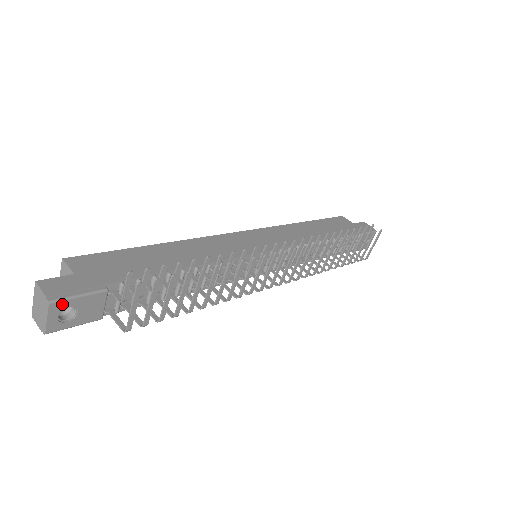
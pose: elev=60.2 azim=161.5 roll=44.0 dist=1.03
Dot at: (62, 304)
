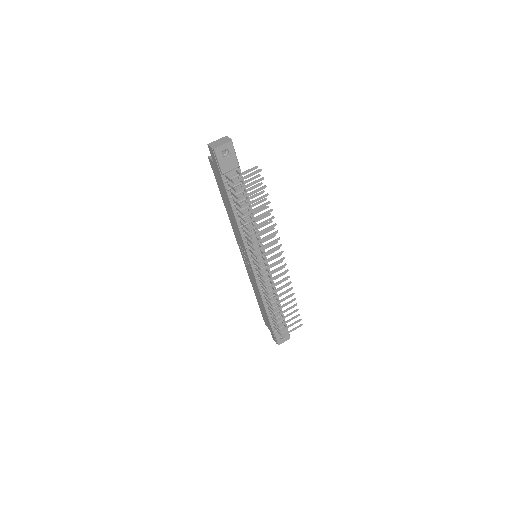
Dot at: (231, 147)
